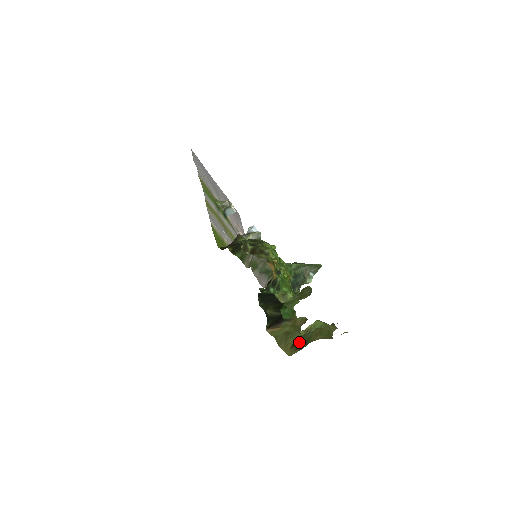
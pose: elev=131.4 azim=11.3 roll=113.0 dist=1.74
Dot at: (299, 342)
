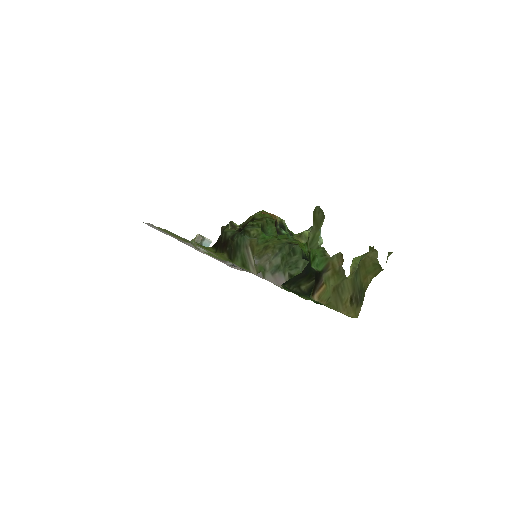
Dot at: (354, 294)
